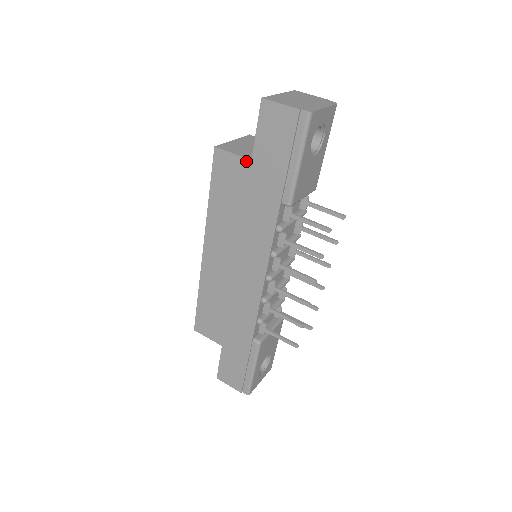
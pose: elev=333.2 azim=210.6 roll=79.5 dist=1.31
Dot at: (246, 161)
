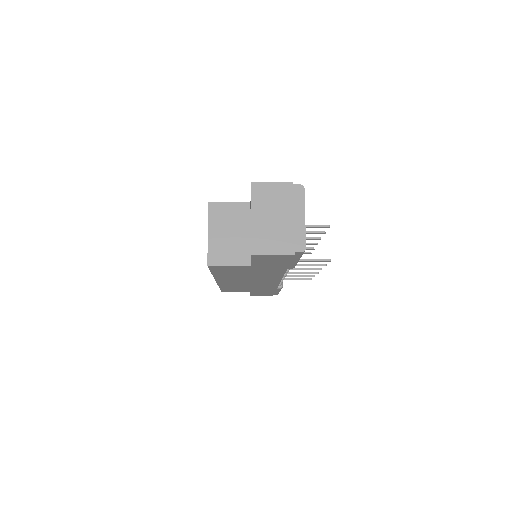
Dot at: (245, 266)
